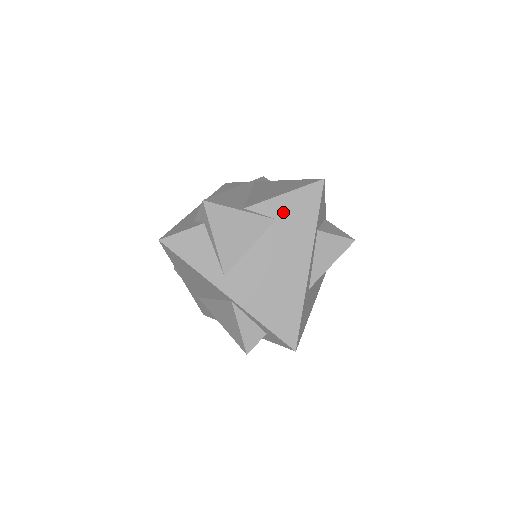
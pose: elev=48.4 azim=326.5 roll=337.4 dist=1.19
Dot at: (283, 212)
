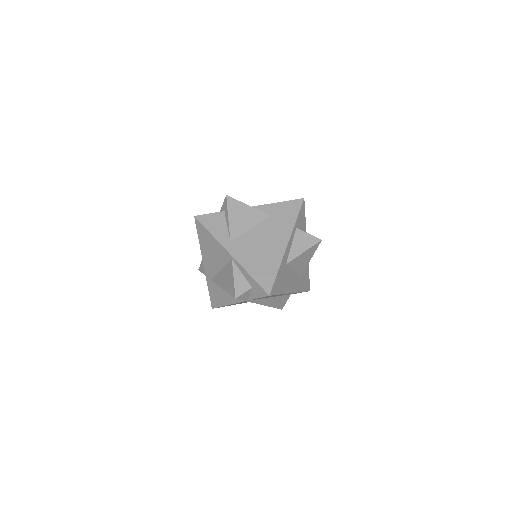
Dot at: (275, 212)
